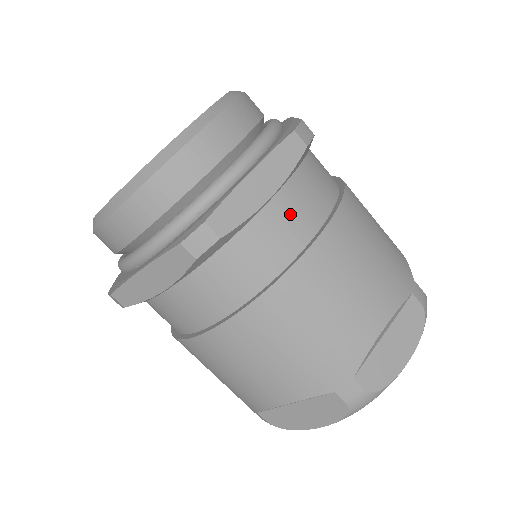
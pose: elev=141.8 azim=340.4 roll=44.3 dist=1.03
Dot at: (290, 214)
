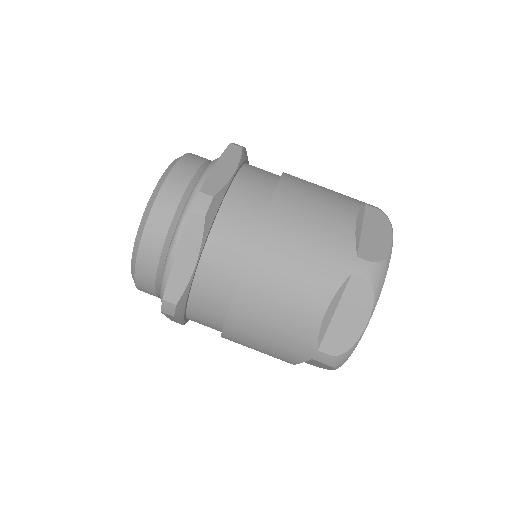
Dot at: (218, 265)
